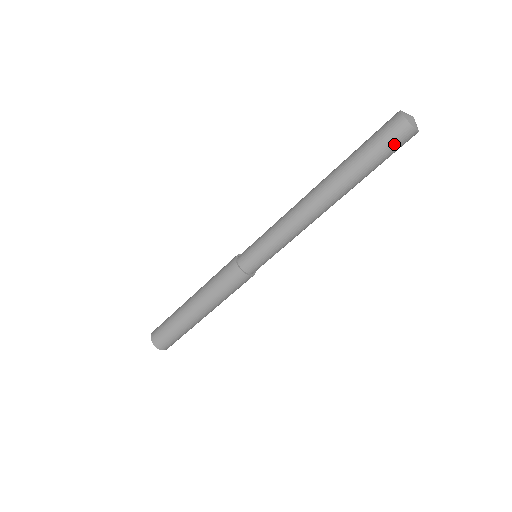
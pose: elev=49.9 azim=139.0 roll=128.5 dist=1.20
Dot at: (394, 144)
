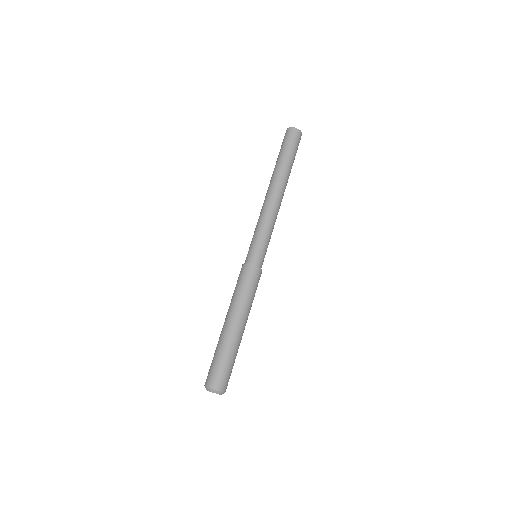
Dot at: (297, 142)
